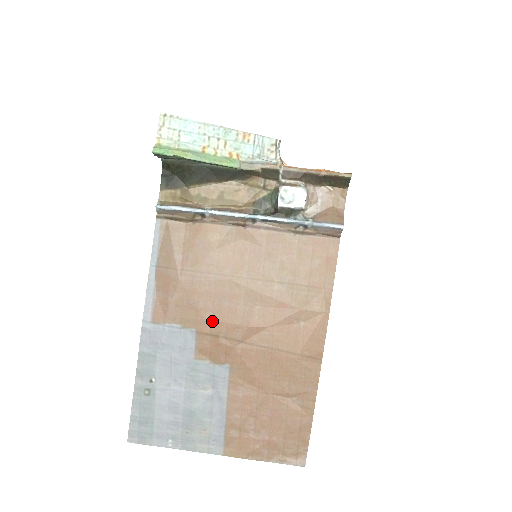
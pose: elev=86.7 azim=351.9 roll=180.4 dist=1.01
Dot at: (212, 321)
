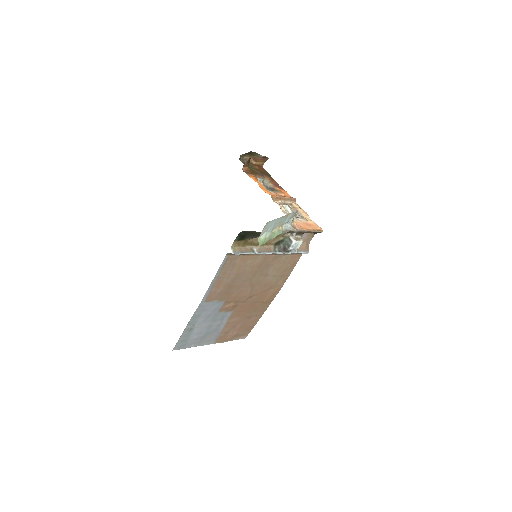
Dot at: (234, 297)
